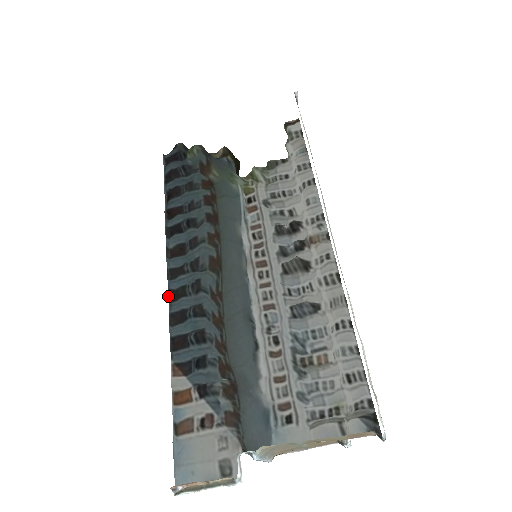
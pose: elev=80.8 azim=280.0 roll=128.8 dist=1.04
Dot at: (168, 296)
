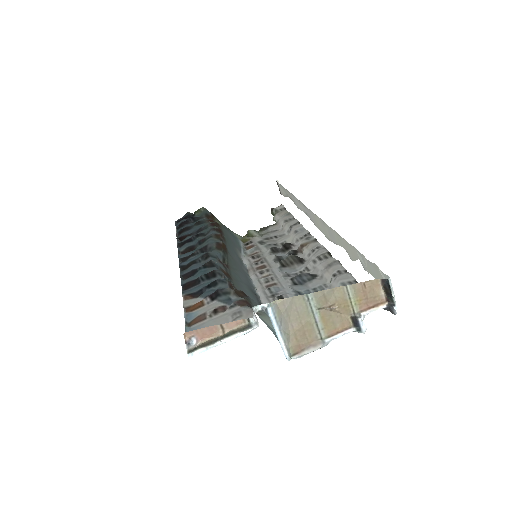
Dot at: occluded
